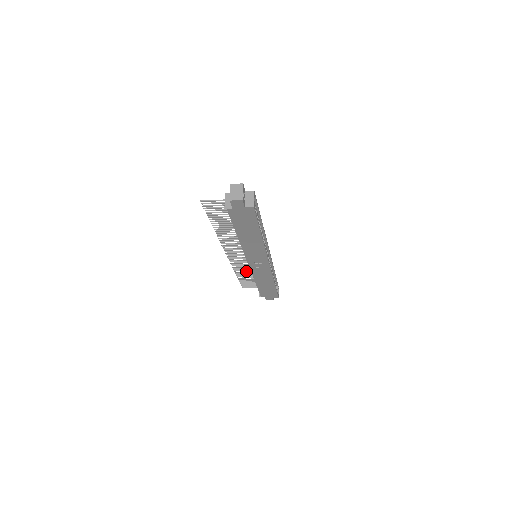
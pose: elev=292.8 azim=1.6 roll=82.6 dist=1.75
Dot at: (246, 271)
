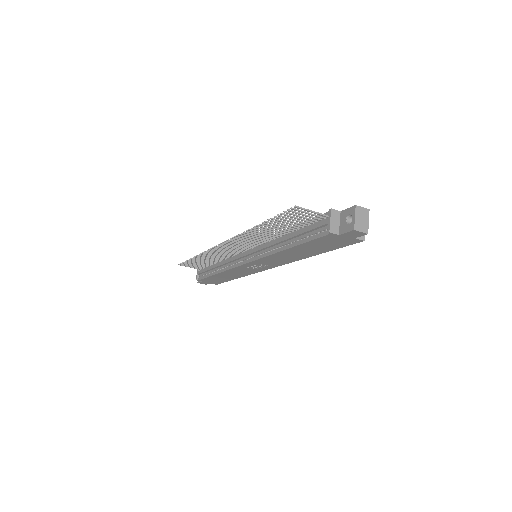
Dot at: (212, 257)
